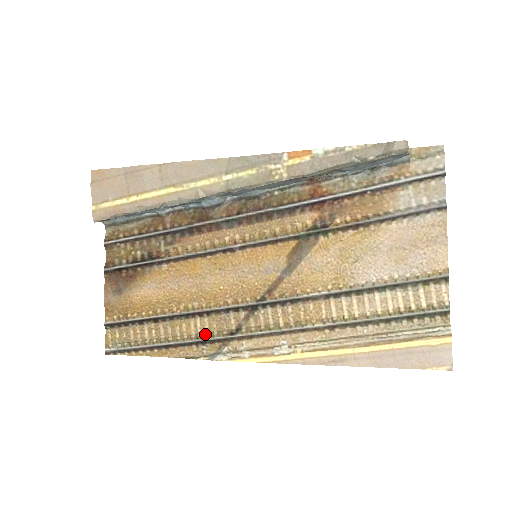
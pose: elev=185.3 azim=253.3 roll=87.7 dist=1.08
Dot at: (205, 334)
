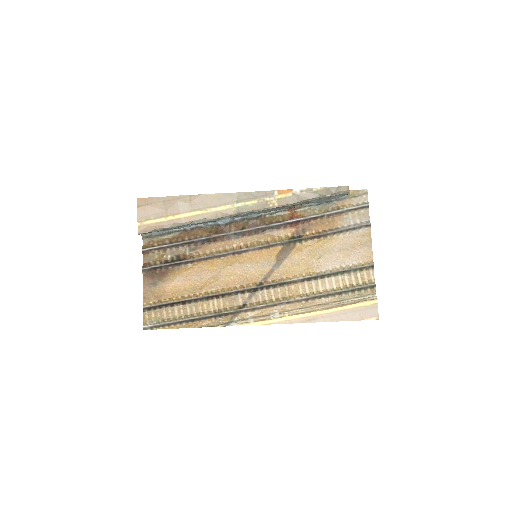
Dot at: (221, 310)
